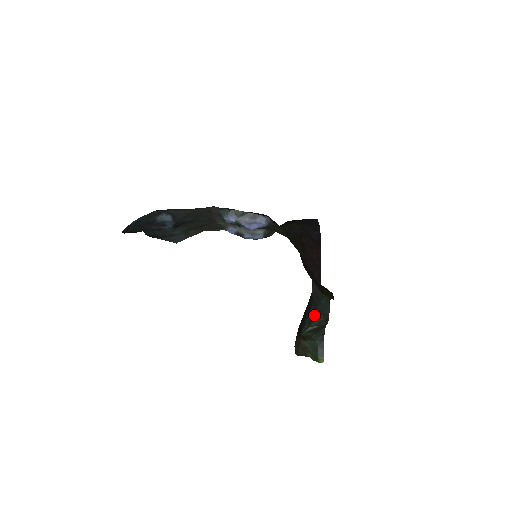
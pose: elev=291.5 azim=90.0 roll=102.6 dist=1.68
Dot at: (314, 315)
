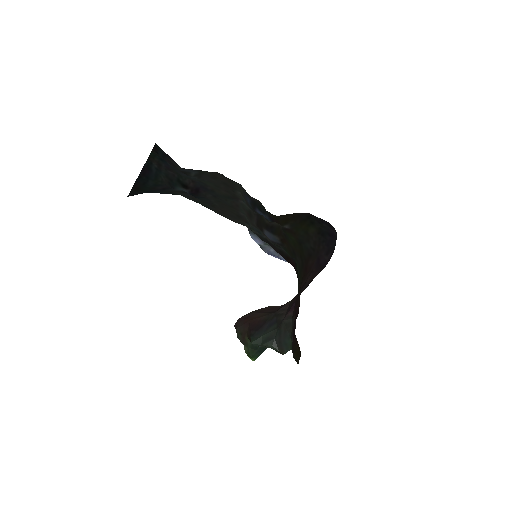
Dot at: (272, 340)
